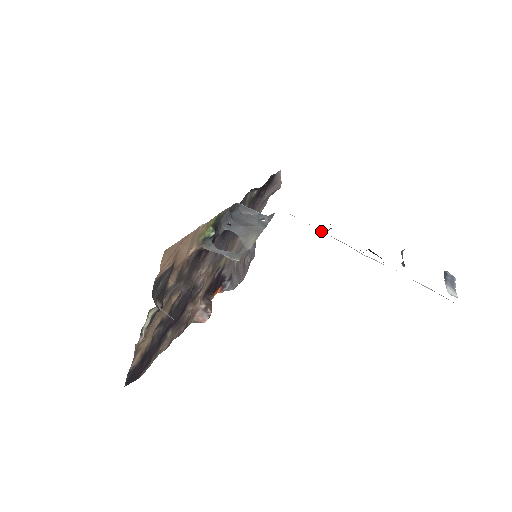
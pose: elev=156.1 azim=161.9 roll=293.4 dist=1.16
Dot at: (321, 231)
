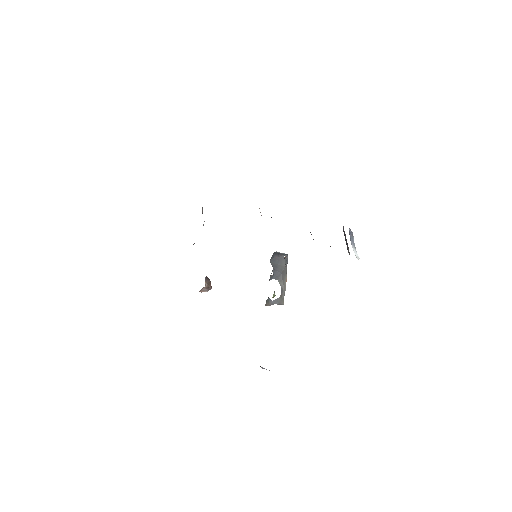
Dot at: occluded
